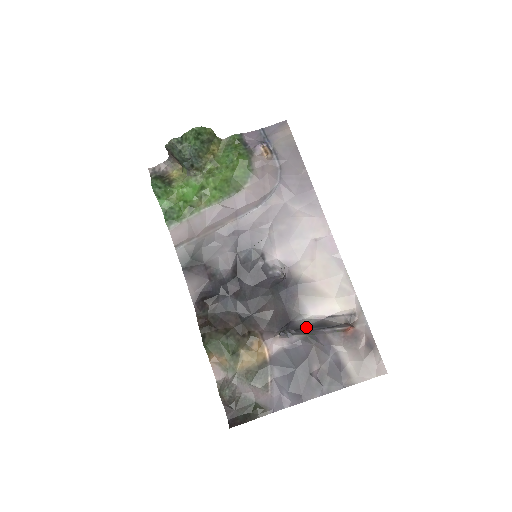
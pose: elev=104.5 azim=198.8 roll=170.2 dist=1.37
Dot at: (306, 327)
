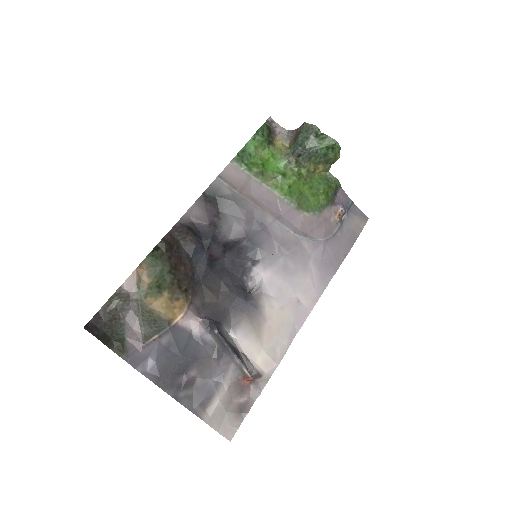
Dot at: (227, 340)
